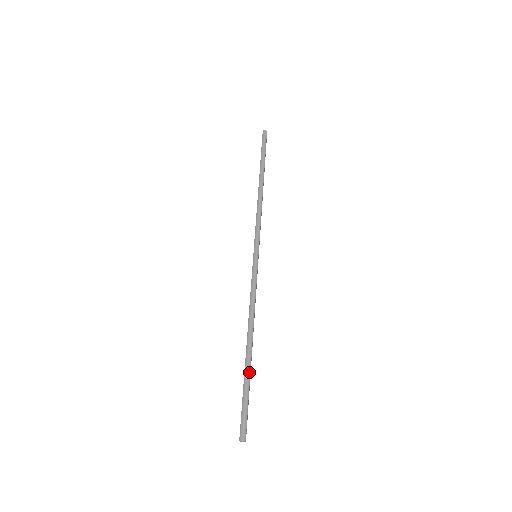
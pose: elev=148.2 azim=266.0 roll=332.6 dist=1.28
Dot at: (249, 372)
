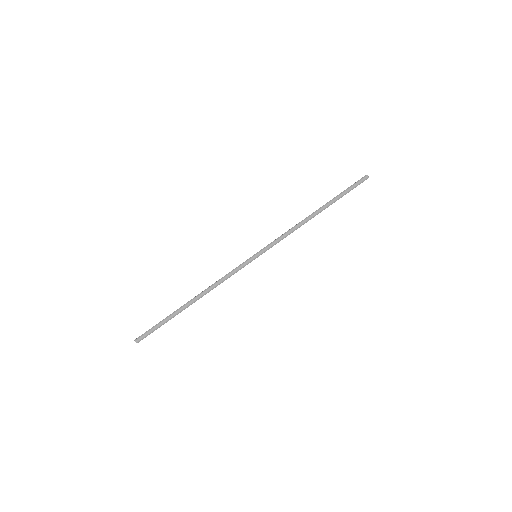
Dot at: occluded
